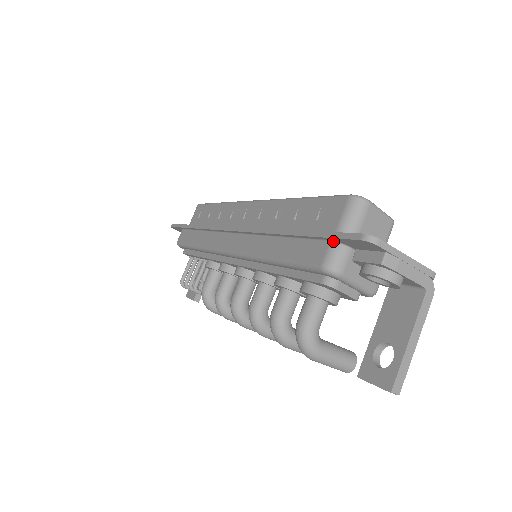
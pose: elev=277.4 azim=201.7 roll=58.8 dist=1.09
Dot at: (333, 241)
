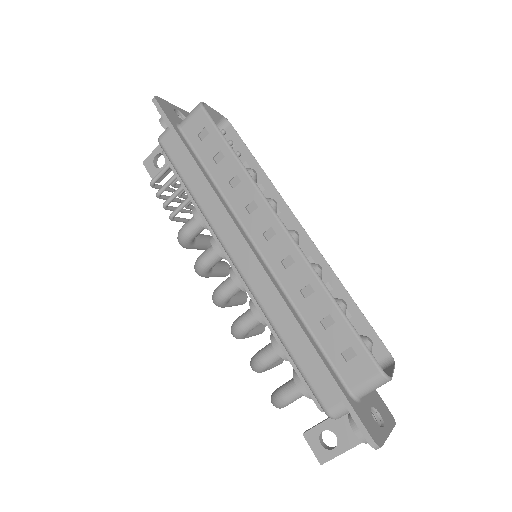
Dot at: (347, 404)
